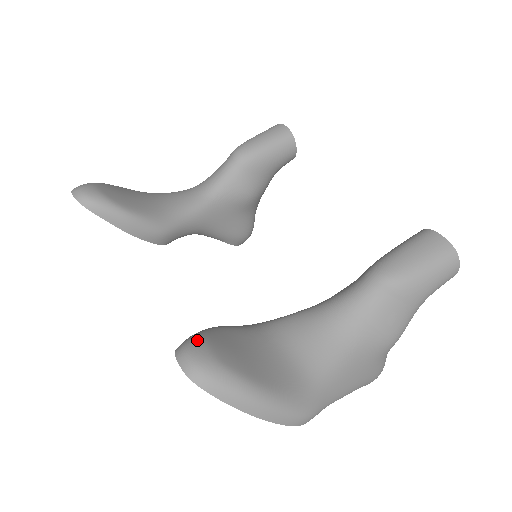
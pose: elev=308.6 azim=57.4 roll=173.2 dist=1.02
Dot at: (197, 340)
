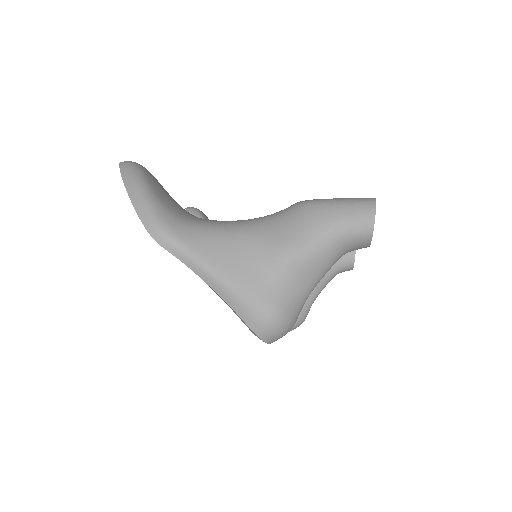
Dot at: occluded
